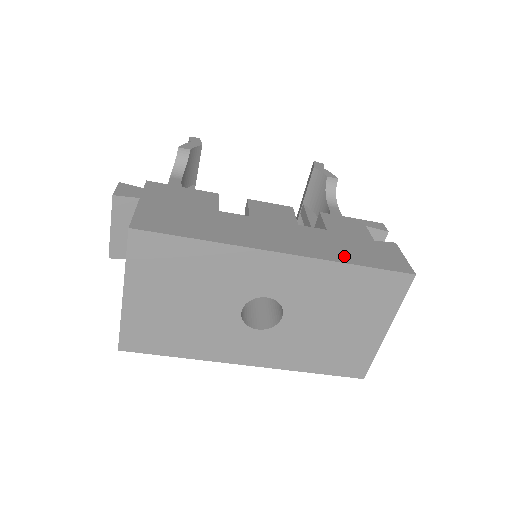
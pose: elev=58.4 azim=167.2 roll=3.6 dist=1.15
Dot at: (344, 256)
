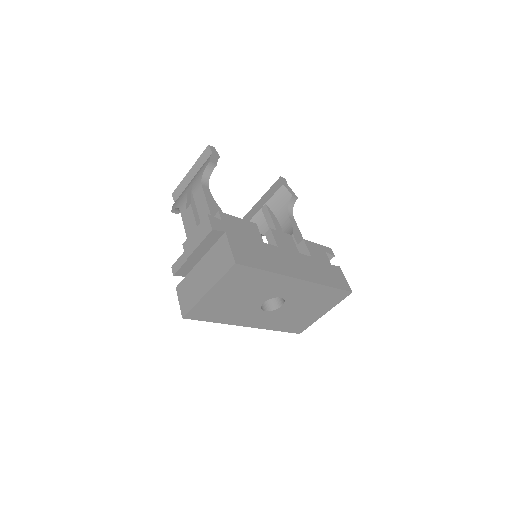
Dot at: (325, 280)
